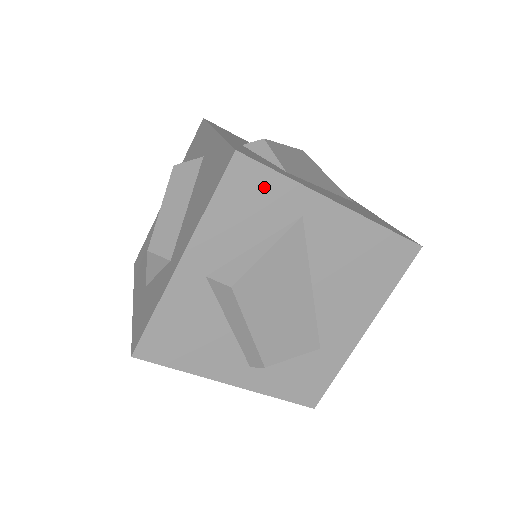
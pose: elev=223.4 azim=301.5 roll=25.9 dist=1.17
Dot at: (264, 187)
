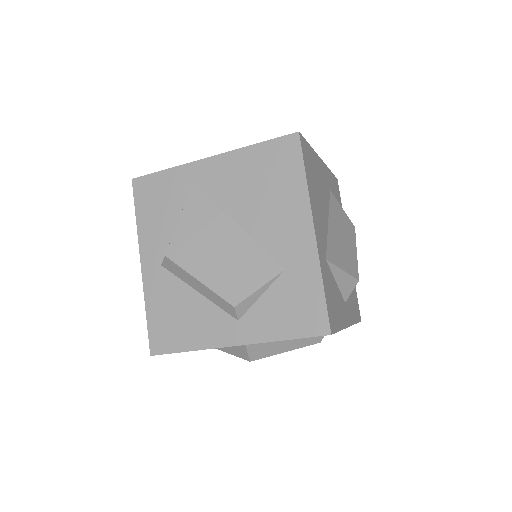
Dot at: (159, 185)
